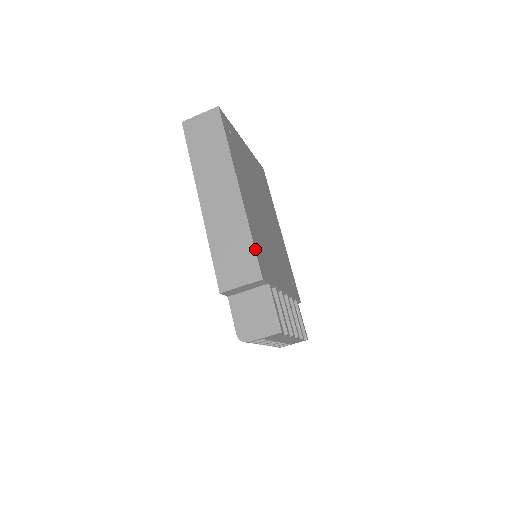
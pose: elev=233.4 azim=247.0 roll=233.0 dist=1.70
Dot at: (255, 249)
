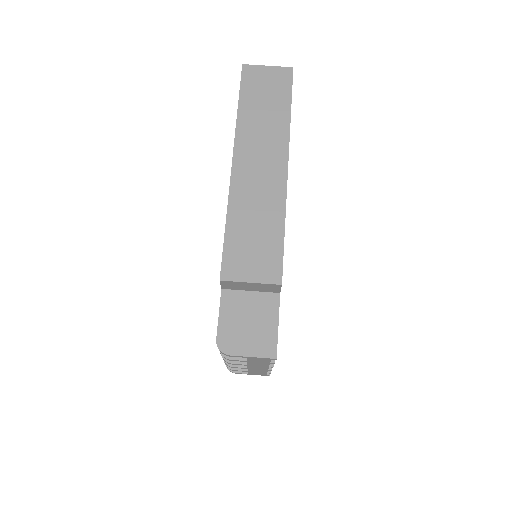
Dot at: occluded
